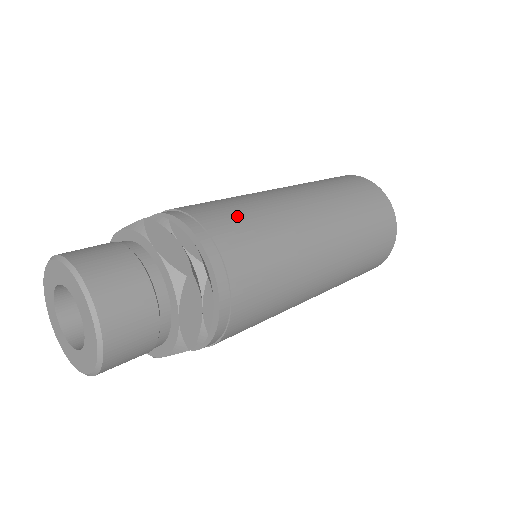
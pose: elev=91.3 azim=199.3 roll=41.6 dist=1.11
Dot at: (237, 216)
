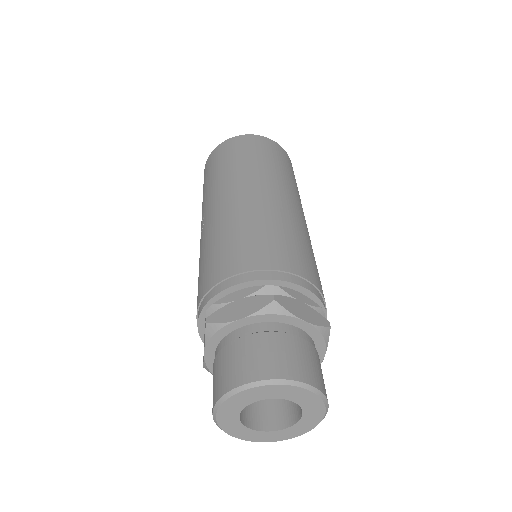
Dot at: (294, 248)
